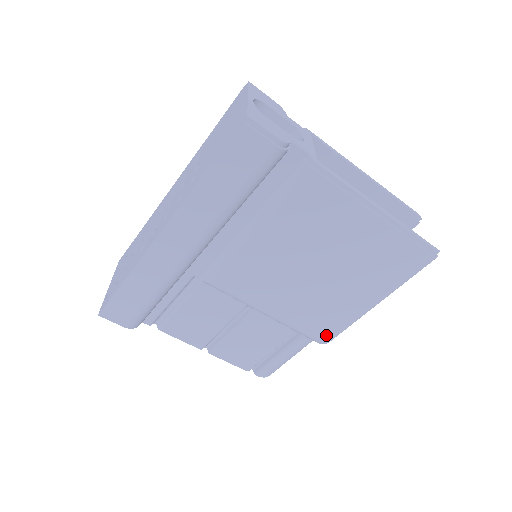
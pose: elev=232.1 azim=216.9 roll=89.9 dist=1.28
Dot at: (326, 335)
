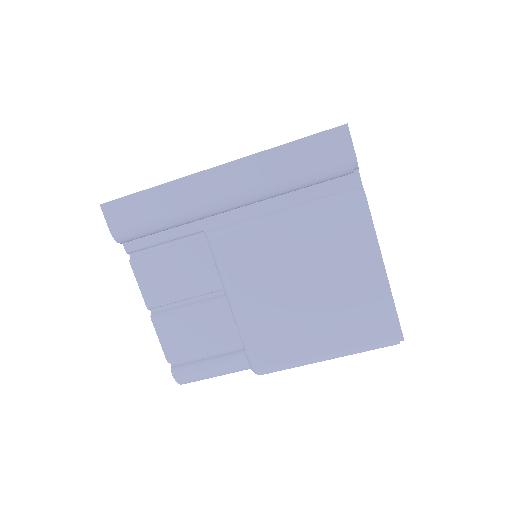
Dot at: (266, 363)
